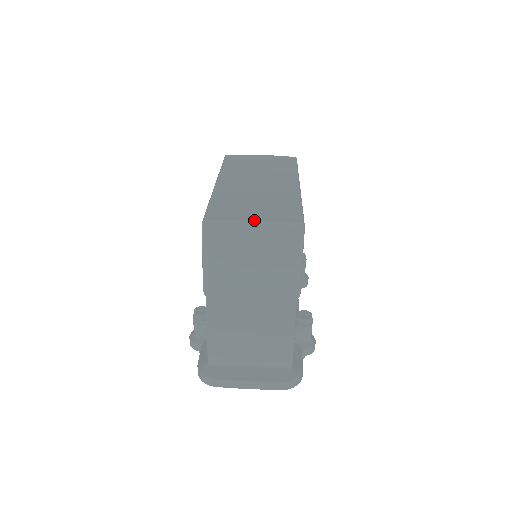
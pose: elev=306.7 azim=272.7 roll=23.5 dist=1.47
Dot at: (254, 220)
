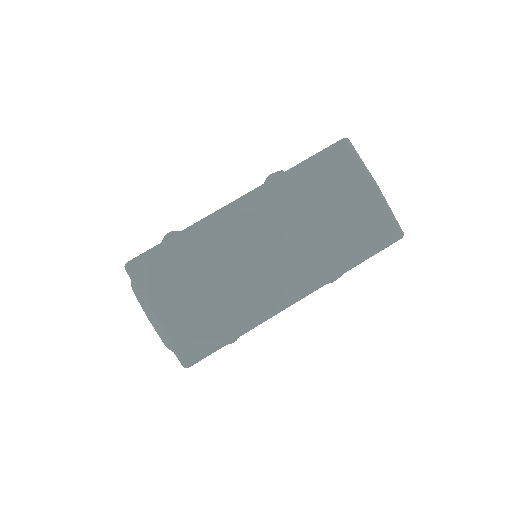
Dot at: (157, 317)
